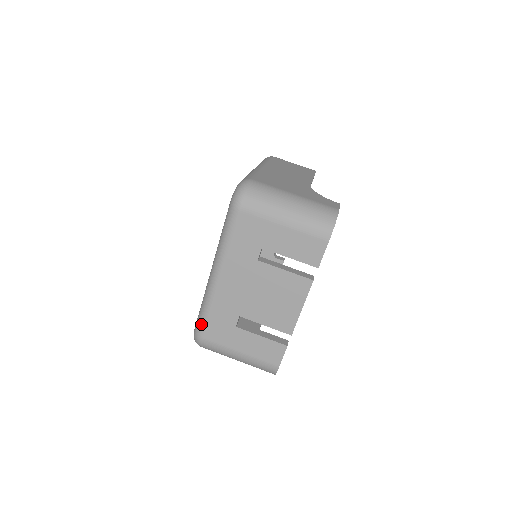
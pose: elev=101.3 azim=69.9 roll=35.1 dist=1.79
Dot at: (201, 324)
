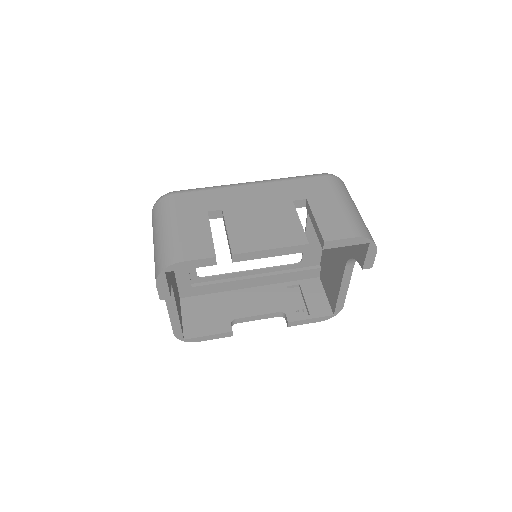
Dot at: (190, 189)
